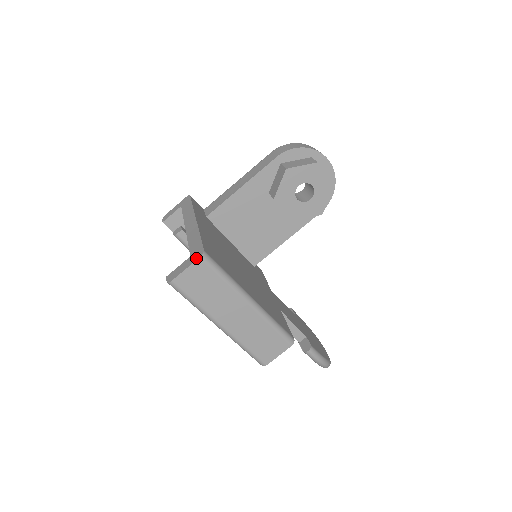
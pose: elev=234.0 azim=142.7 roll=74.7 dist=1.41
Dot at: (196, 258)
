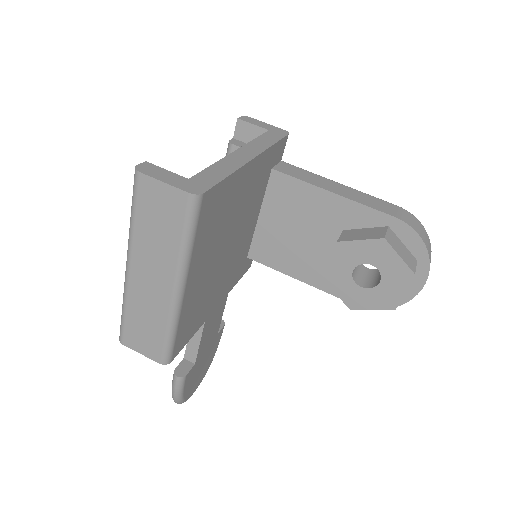
Dot at: (187, 188)
